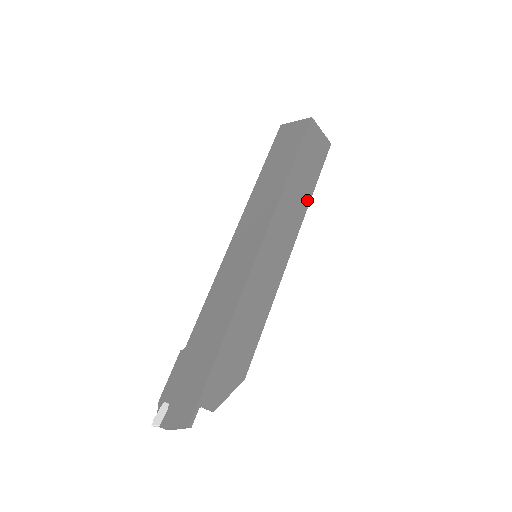
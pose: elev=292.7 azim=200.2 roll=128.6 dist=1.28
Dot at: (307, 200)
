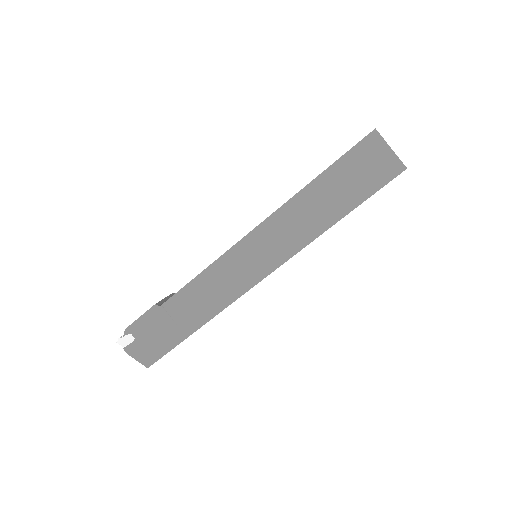
Dot at: occluded
